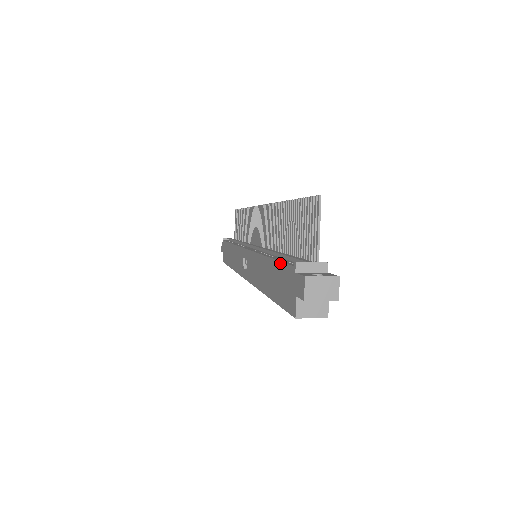
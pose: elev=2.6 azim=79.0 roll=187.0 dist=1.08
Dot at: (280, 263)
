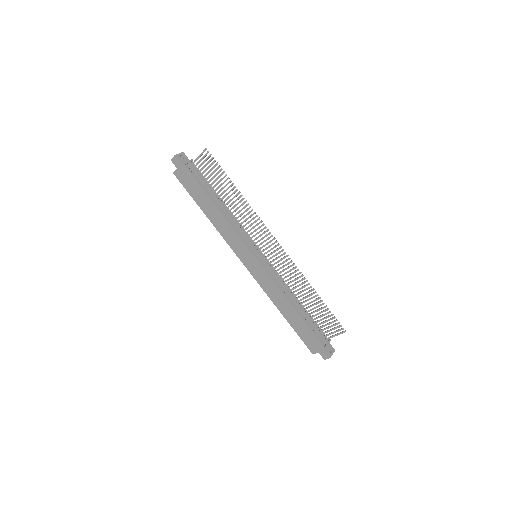
Dot at: (311, 331)
